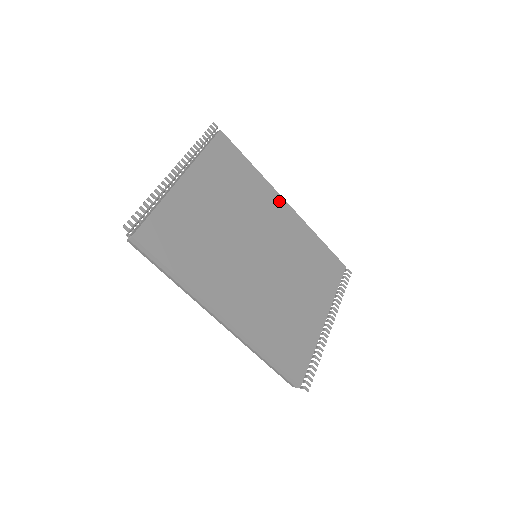
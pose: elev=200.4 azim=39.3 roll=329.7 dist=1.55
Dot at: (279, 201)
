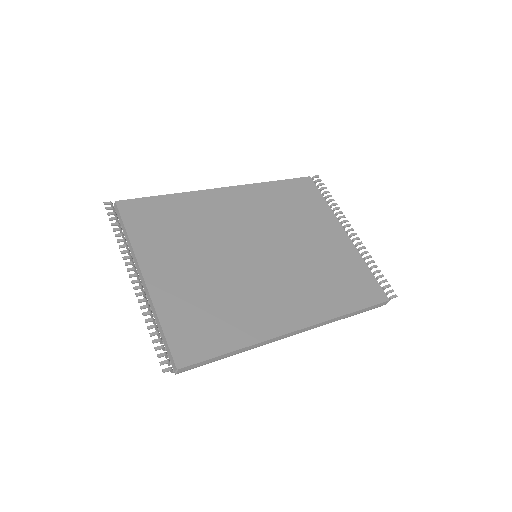
Dot at: (217, 195)
